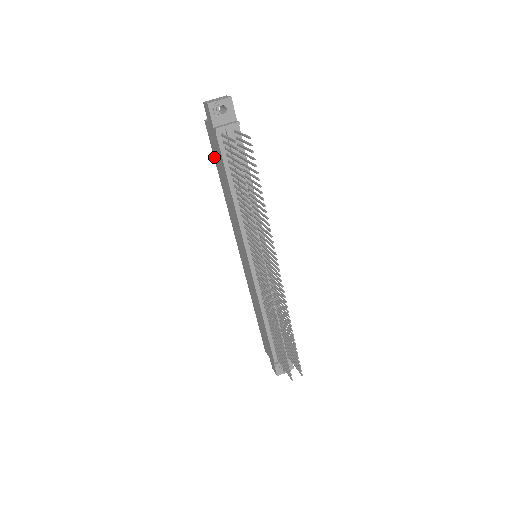
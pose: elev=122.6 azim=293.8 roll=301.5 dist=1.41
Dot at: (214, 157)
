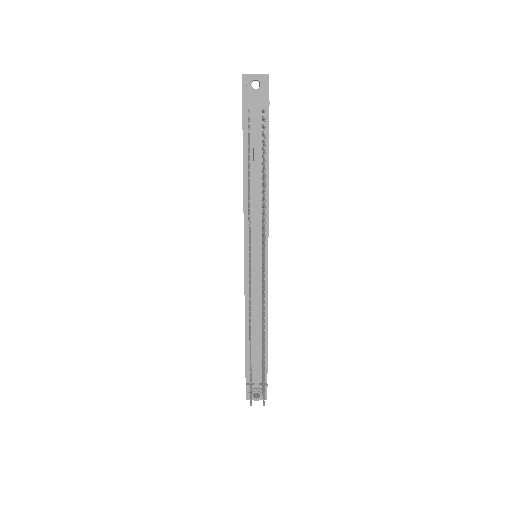
Dot at: occluded
